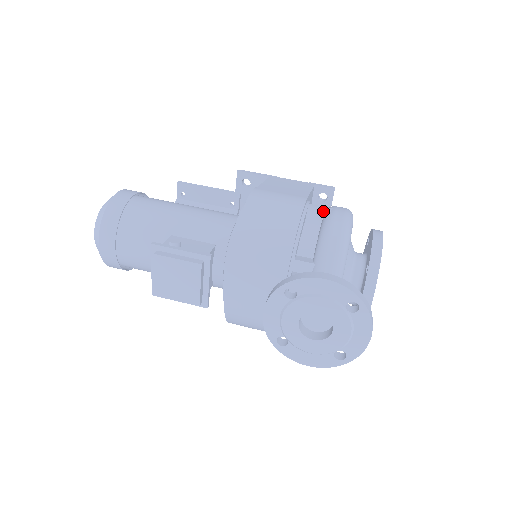
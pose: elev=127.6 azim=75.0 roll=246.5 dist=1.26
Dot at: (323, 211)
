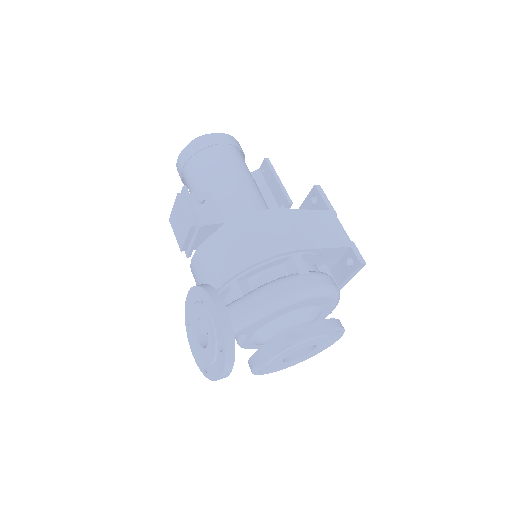
Dot at: (298, 269)
